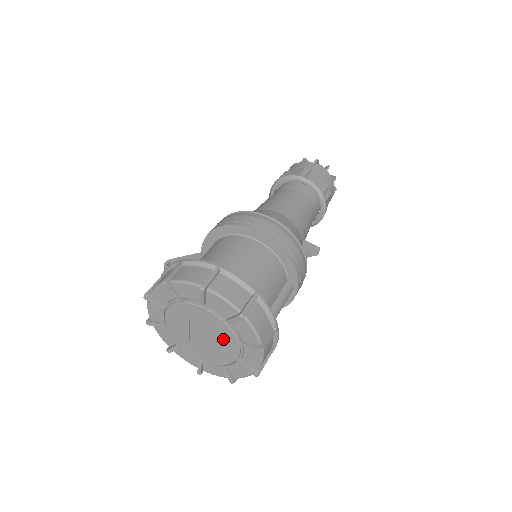
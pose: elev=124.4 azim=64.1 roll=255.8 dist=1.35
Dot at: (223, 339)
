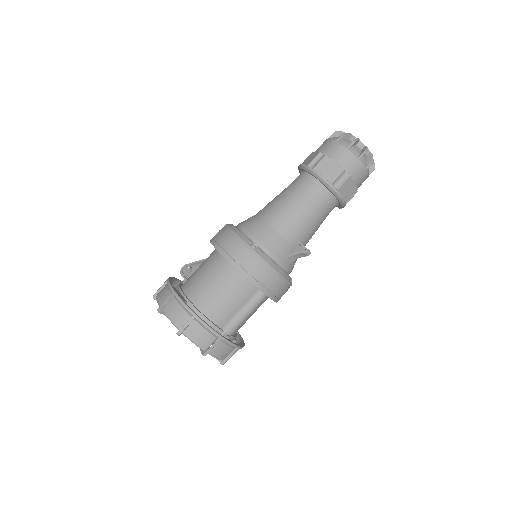
Dot at: occluded
